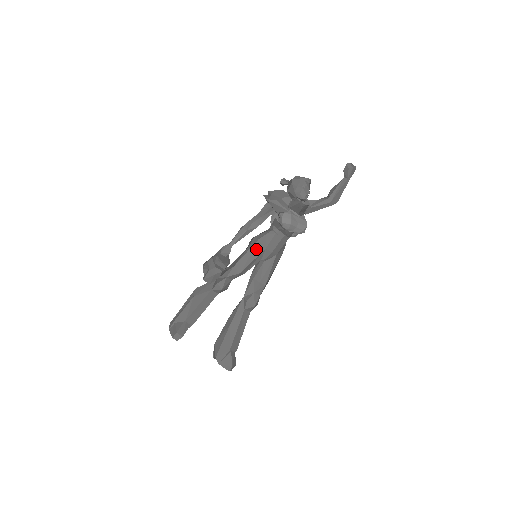
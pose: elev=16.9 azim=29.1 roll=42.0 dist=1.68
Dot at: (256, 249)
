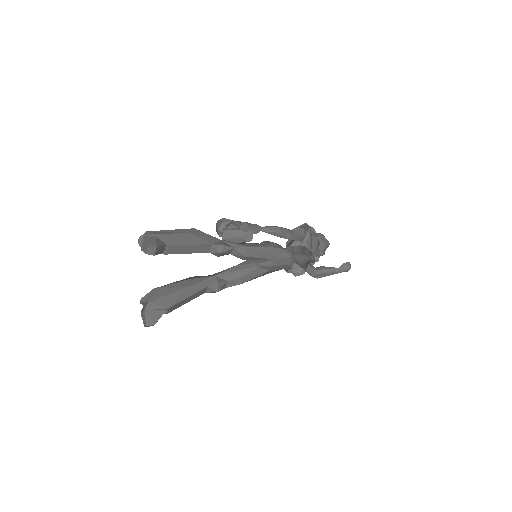
Dot at: (271, 252)
